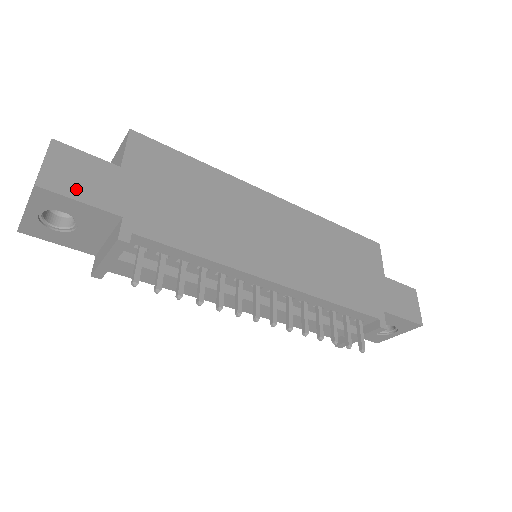
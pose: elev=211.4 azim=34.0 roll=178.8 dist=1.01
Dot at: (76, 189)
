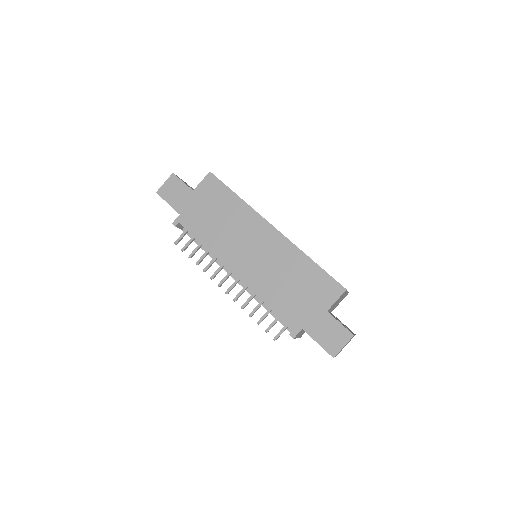
Dot at: (169, 197)
